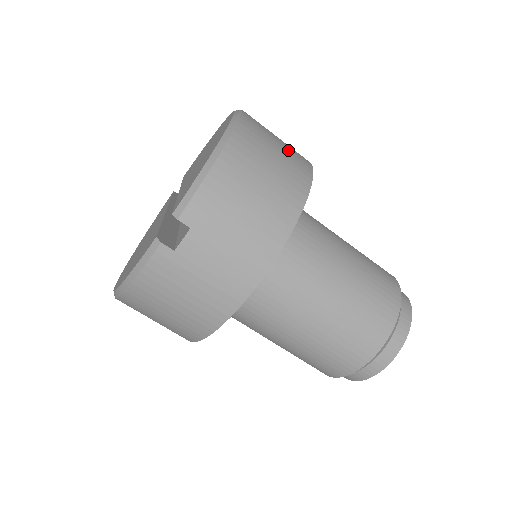
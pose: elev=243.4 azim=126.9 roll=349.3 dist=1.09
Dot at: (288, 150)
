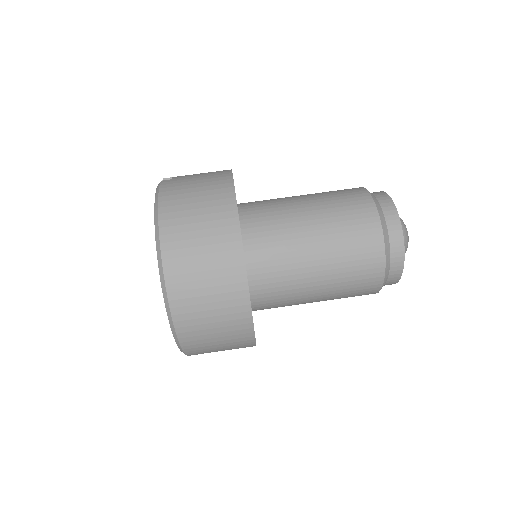
Dot at: occluded
